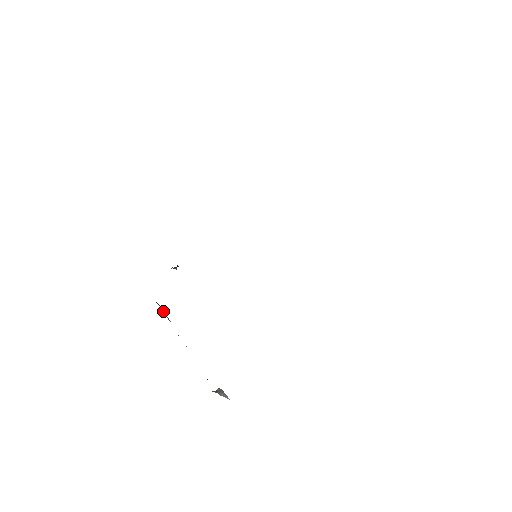
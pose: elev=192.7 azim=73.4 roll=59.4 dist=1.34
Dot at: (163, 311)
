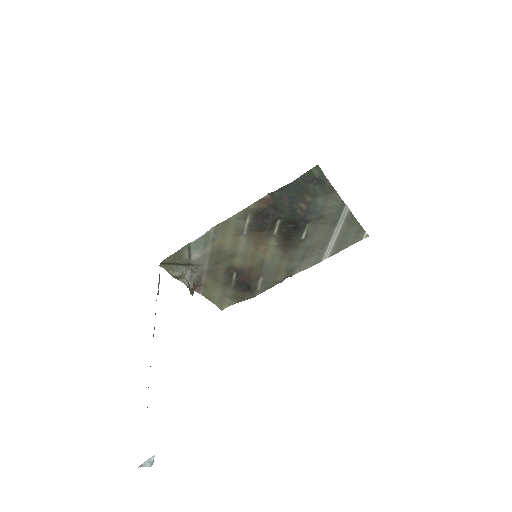
Dot at: (159, 277)
